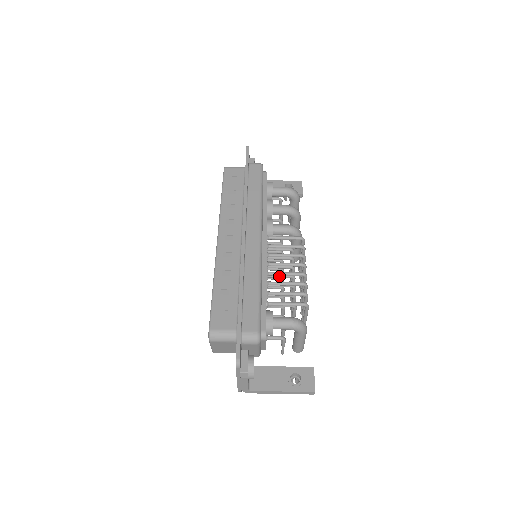
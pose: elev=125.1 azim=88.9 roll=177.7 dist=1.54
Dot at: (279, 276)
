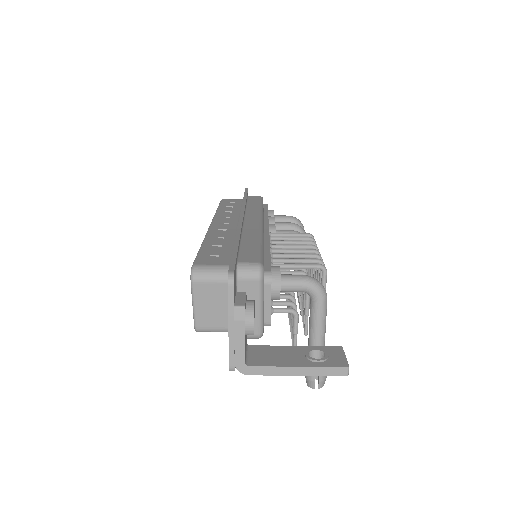
Dot at: occluded
